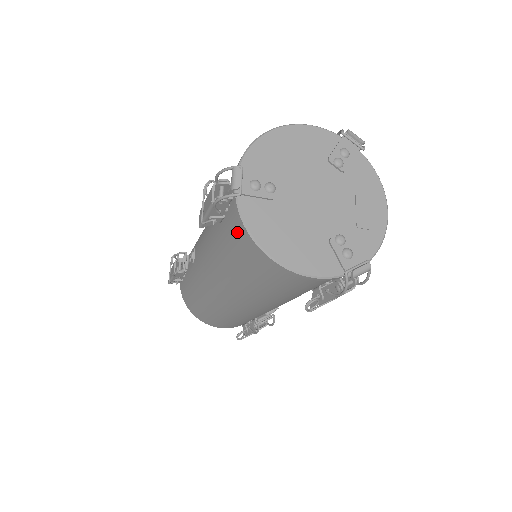
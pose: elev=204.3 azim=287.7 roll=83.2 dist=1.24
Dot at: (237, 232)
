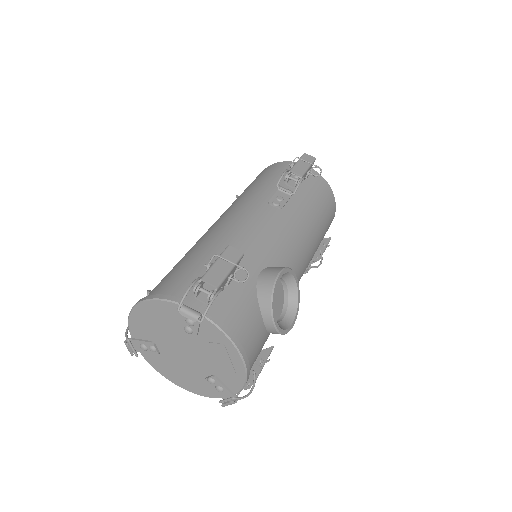
Dot at: occluded
